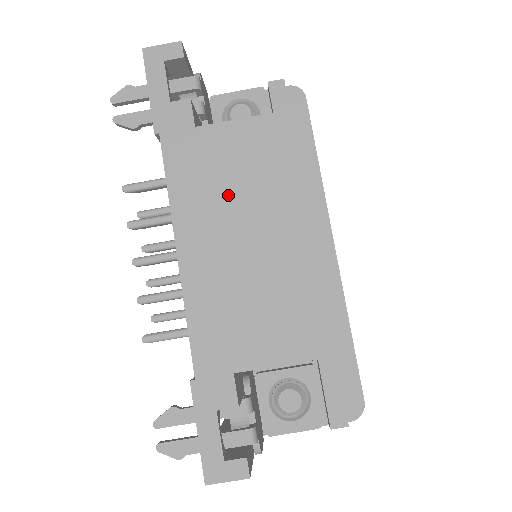
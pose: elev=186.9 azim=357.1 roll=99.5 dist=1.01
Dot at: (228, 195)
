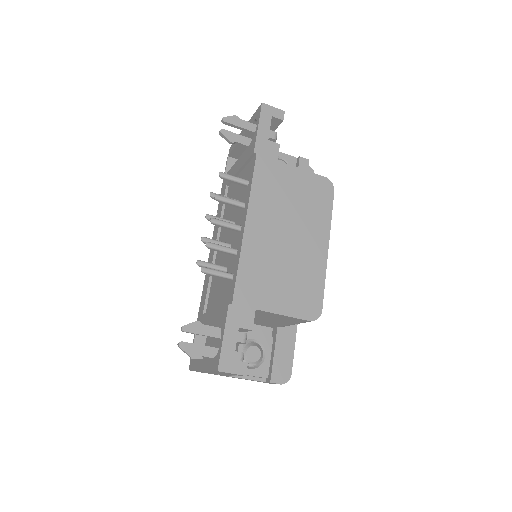
Dot at: (284, 207)
